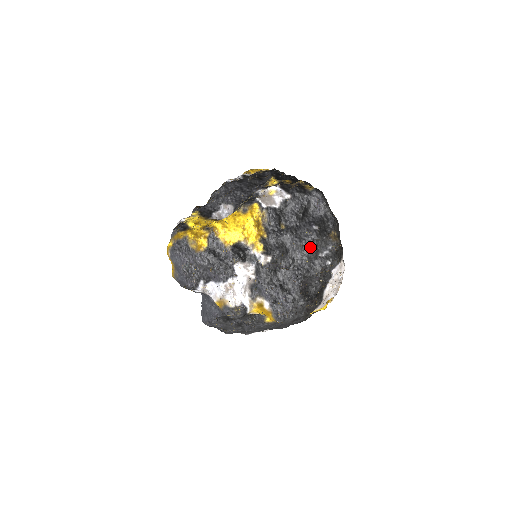
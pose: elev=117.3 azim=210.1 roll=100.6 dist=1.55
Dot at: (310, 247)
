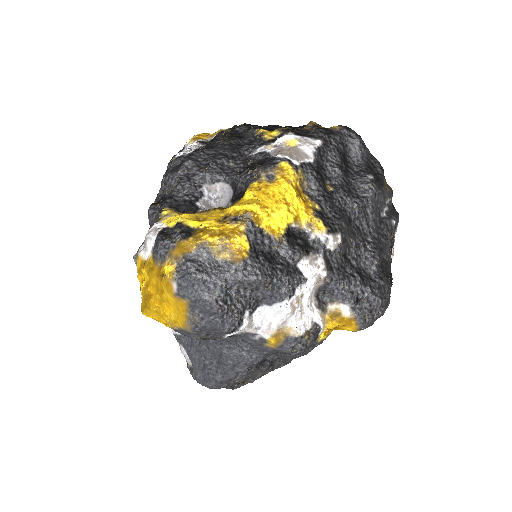
Dot at: (373, 206)
